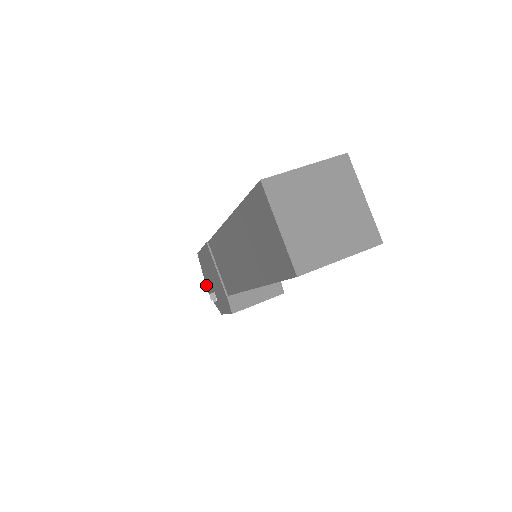
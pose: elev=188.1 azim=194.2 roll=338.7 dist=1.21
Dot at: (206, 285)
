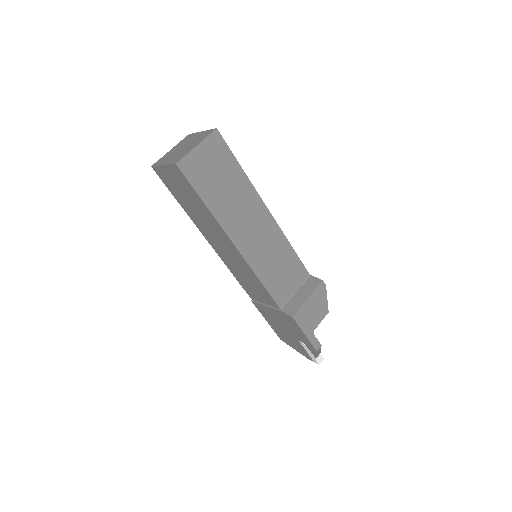
Dot at: (306, 357)
